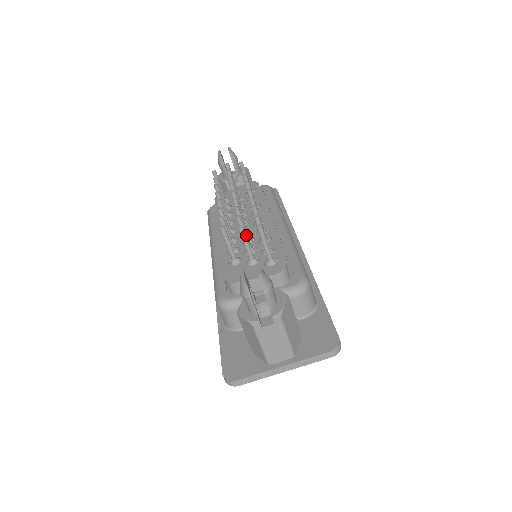
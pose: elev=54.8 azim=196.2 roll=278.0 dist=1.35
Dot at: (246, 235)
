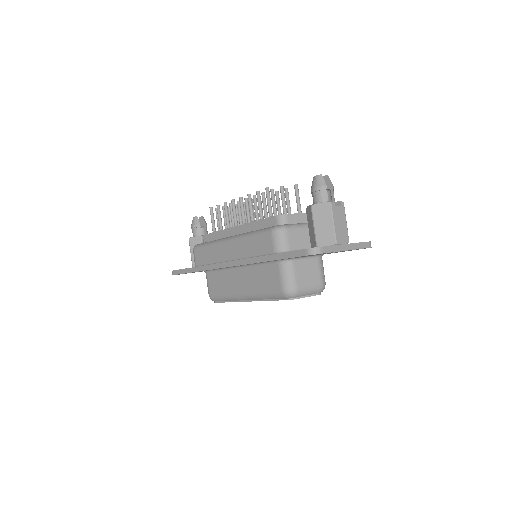
Dot at: occluded
